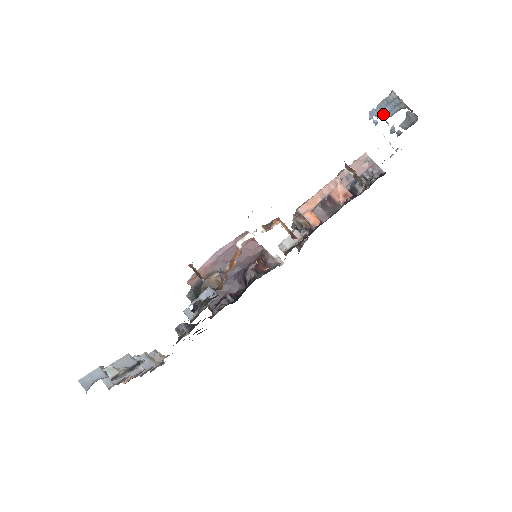
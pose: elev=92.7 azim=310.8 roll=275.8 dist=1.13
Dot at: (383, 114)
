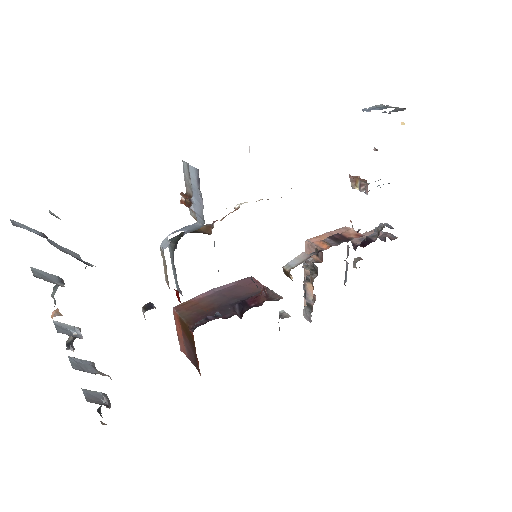
Dot at: occluded
